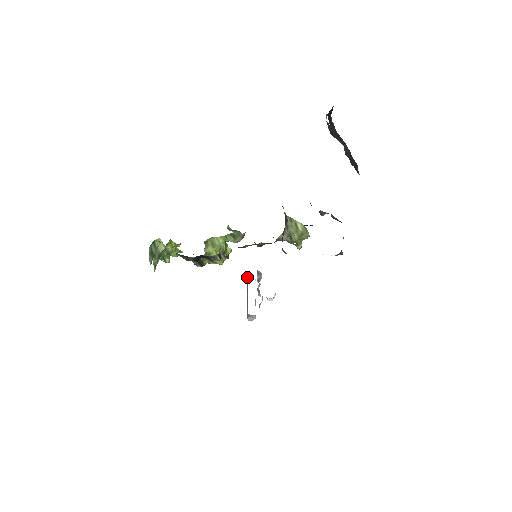
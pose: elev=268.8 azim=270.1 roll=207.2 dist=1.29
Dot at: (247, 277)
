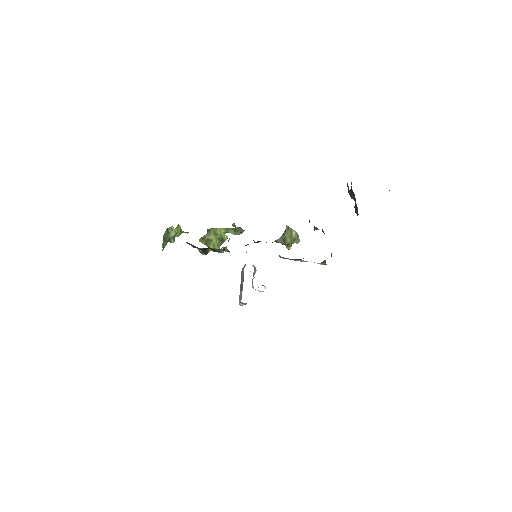
Dot at: (243, 269)
